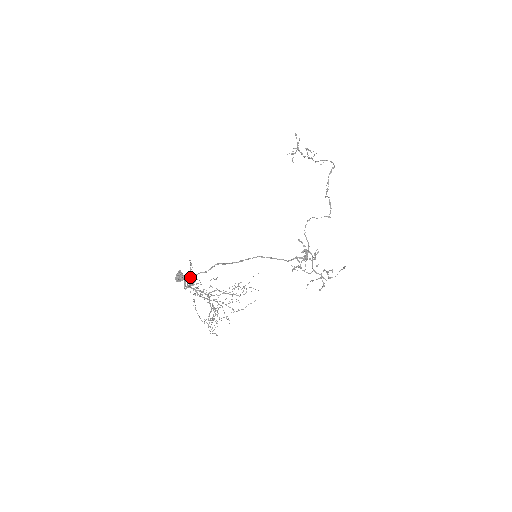
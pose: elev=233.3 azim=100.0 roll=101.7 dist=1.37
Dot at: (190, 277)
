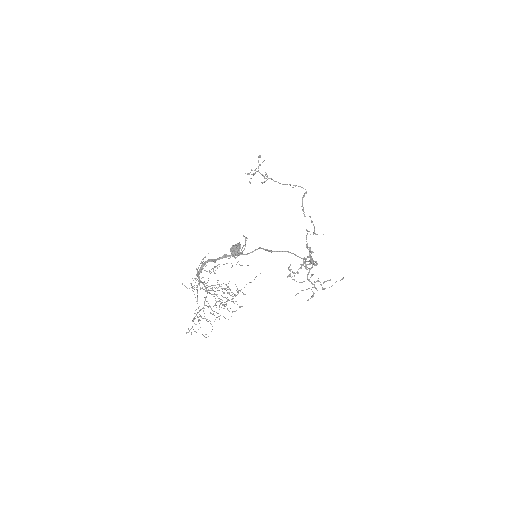
Dot at: occluded
